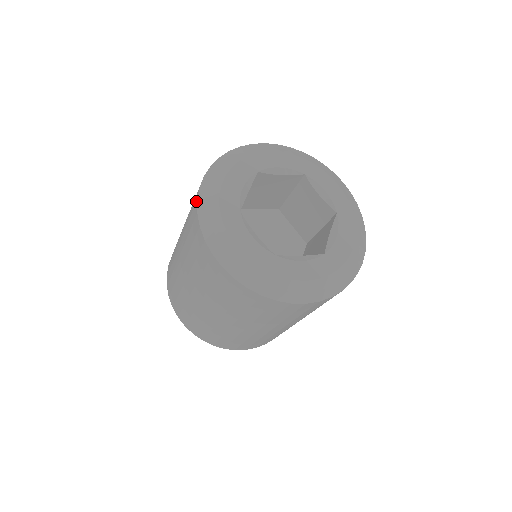
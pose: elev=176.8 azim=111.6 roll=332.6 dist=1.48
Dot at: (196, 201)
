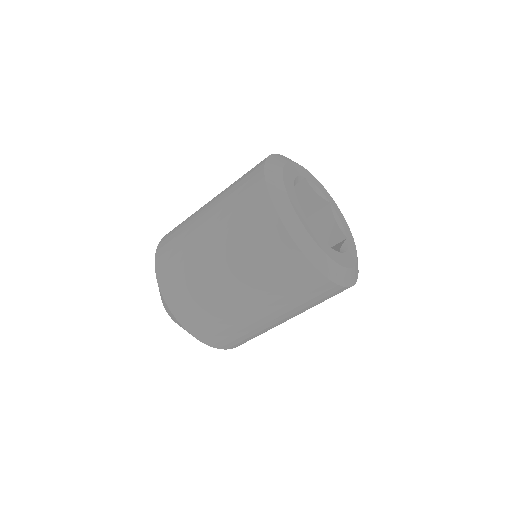
Dot at: (262, 163)
